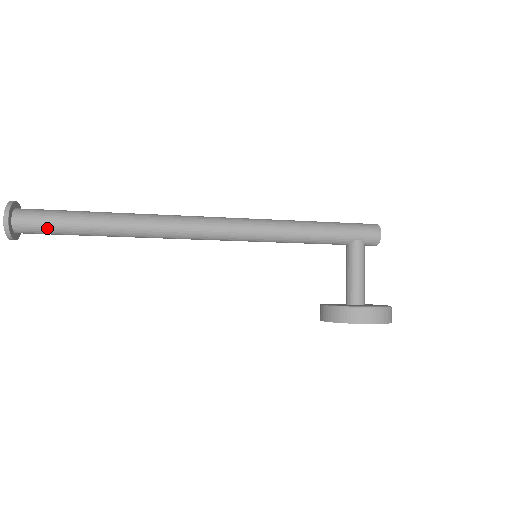
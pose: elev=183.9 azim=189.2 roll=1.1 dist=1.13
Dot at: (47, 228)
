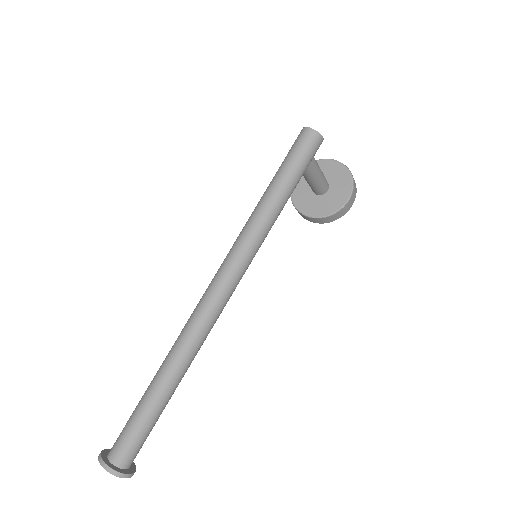
Dot at: occluded
